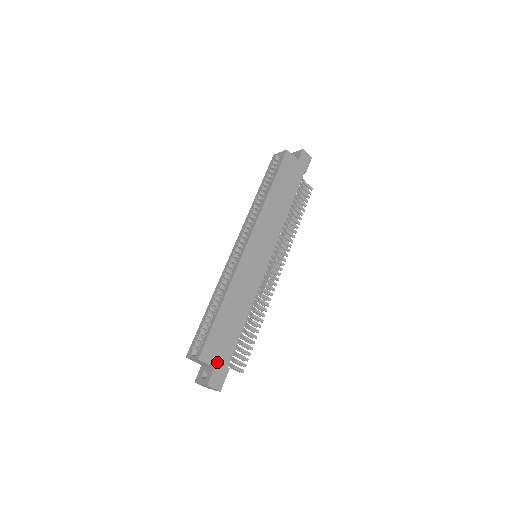
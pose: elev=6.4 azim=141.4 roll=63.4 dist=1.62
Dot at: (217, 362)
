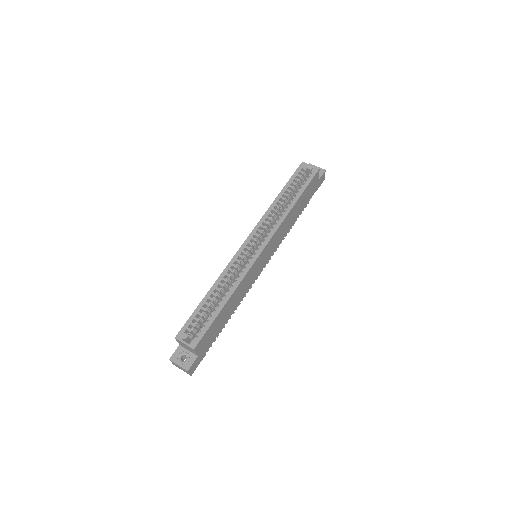
Dot at: (201, 351)
